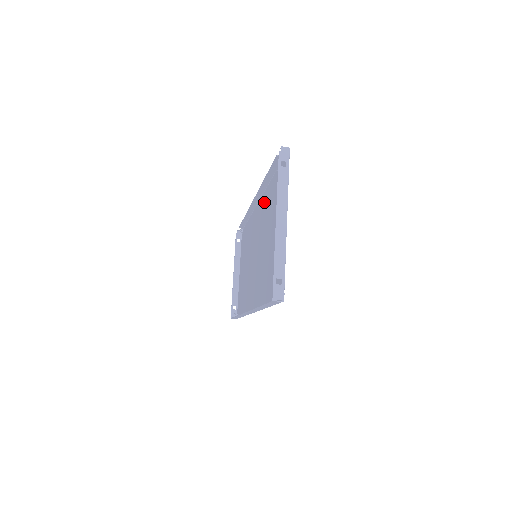
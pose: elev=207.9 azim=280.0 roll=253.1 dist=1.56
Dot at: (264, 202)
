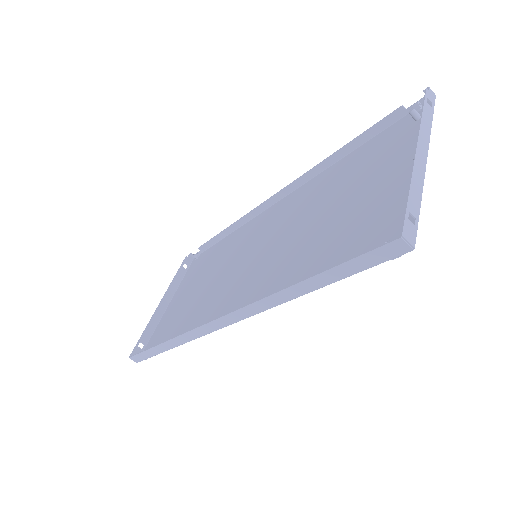
Dot at: (306, 190)
